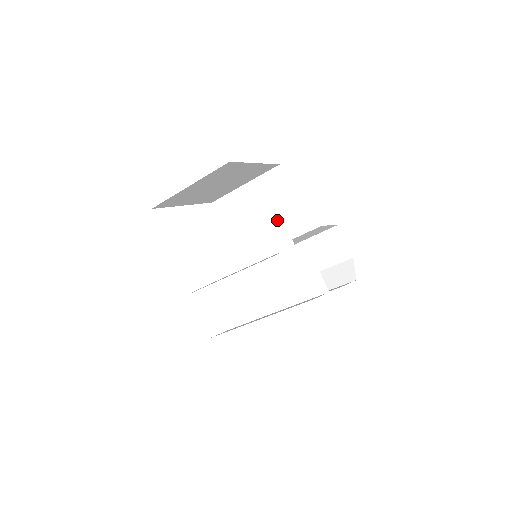
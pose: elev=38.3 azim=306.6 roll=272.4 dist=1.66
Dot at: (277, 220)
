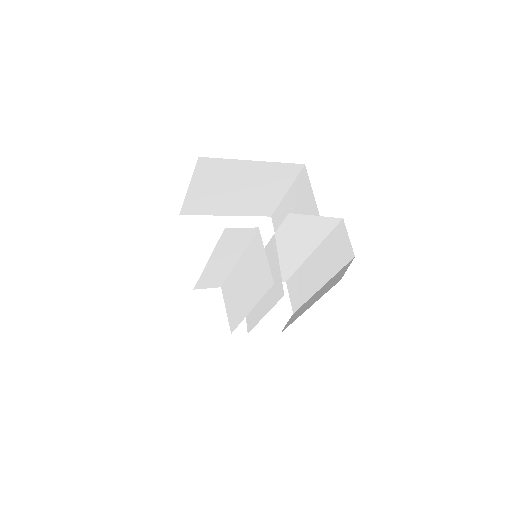
Dot at: occluded
